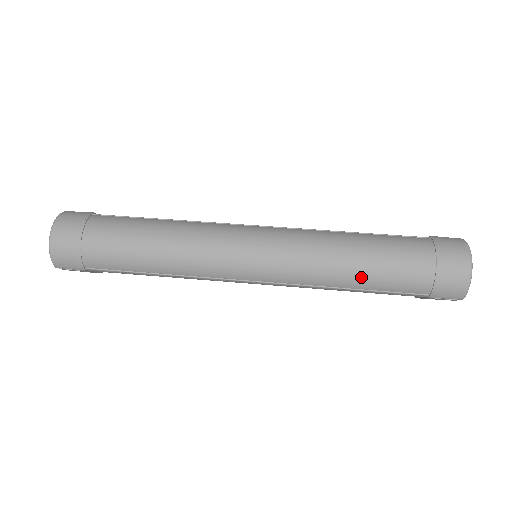
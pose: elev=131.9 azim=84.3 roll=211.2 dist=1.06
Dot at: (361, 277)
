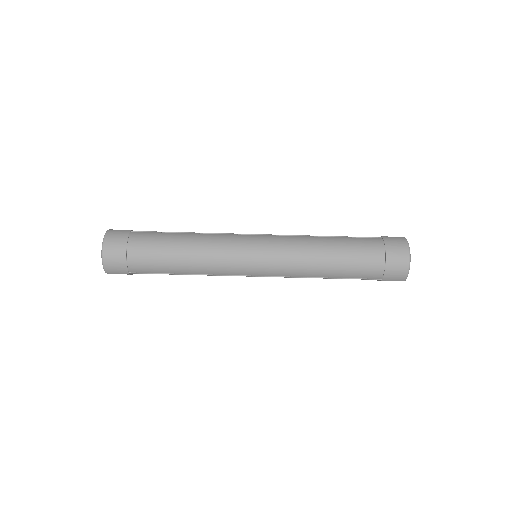
Dot at: (333, 270)
